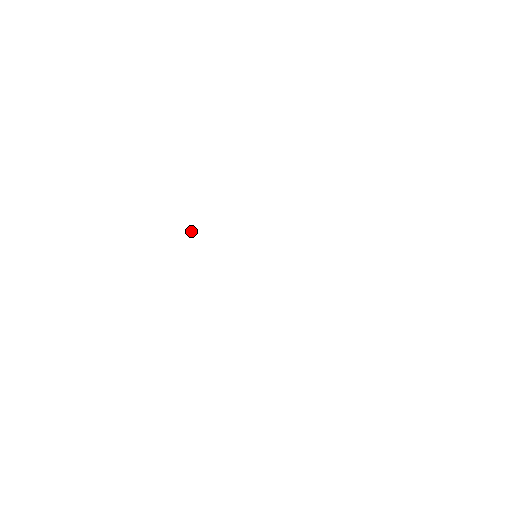
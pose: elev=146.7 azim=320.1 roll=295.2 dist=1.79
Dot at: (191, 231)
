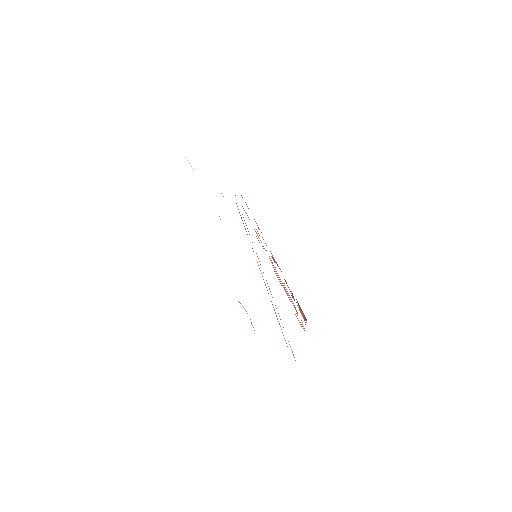
Dot at: occluded
